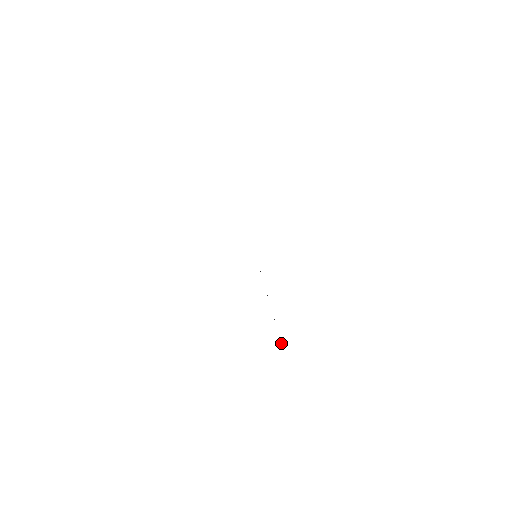
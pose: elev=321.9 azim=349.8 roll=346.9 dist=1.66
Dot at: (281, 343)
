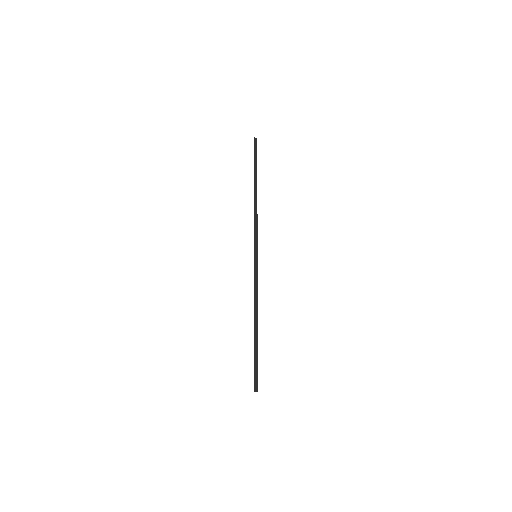
Dot at: (255, 373)
